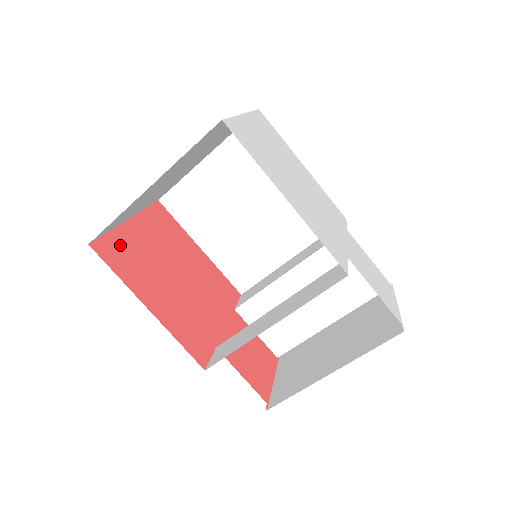
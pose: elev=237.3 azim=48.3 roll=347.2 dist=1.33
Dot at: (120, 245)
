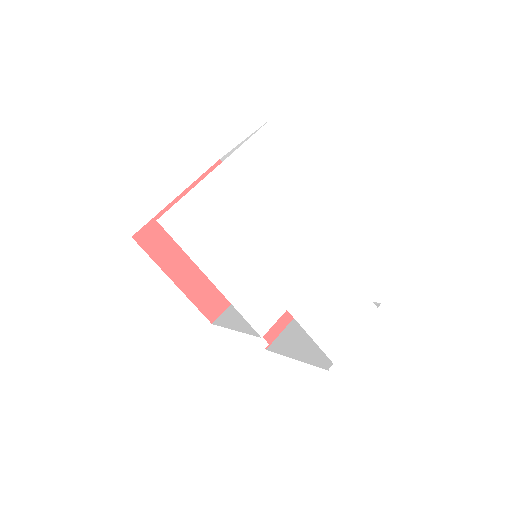
Dot at: (161, 228)
